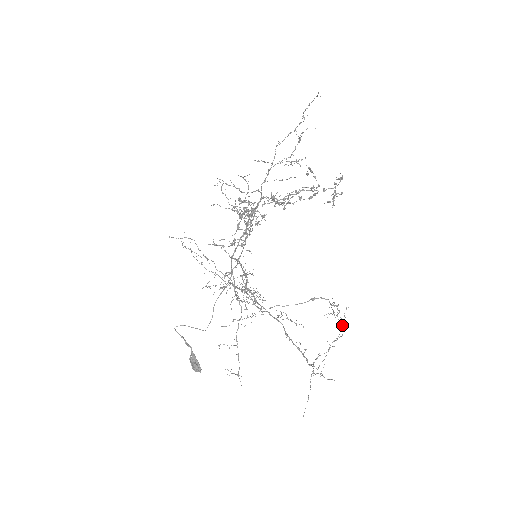
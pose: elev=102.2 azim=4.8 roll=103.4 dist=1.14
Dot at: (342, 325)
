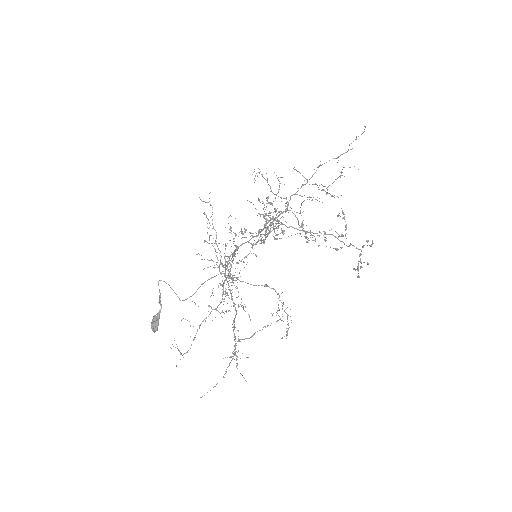
Dot at: (276, 321)
